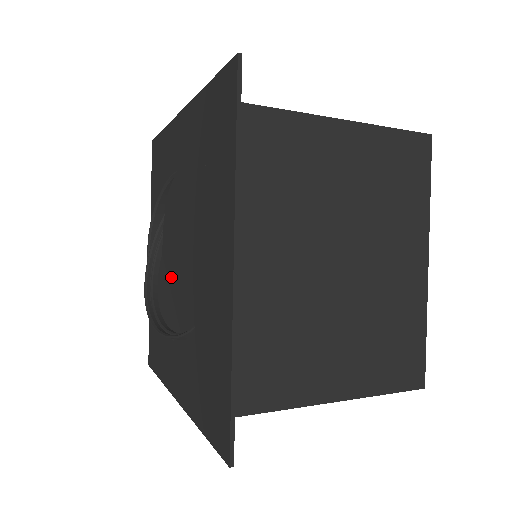
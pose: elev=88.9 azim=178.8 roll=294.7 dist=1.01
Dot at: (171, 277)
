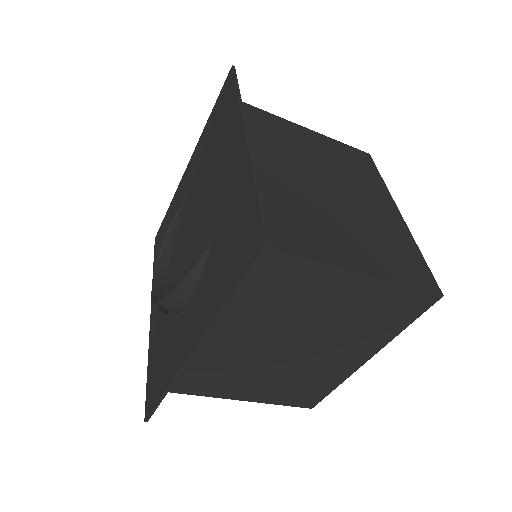
Dot at: (179, 272)
